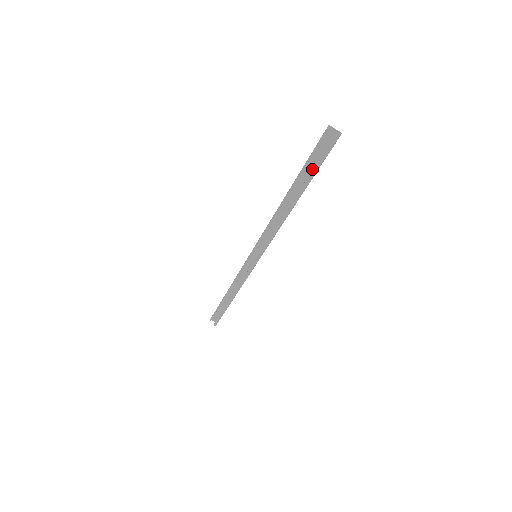
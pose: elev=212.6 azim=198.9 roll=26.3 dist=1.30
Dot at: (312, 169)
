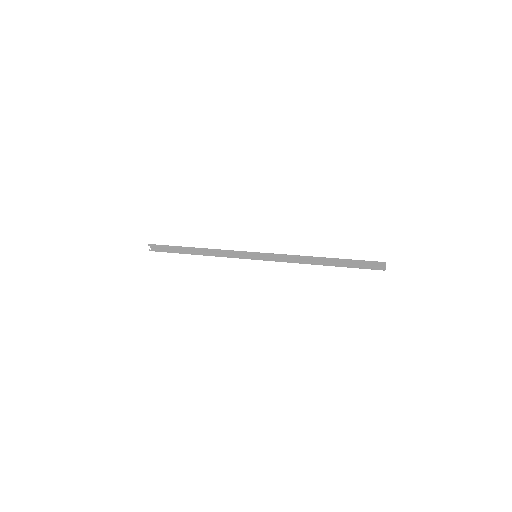
Dot at: (352, 263)
